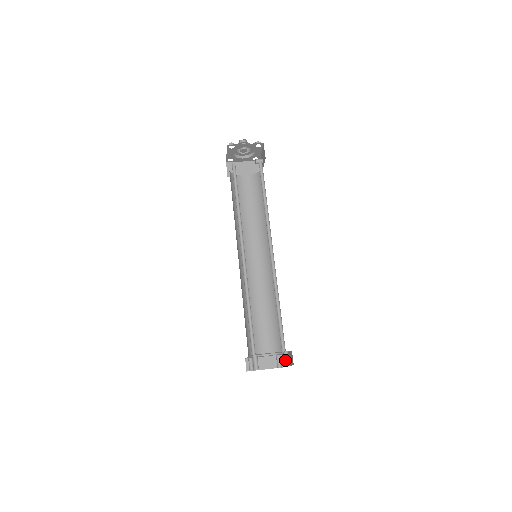
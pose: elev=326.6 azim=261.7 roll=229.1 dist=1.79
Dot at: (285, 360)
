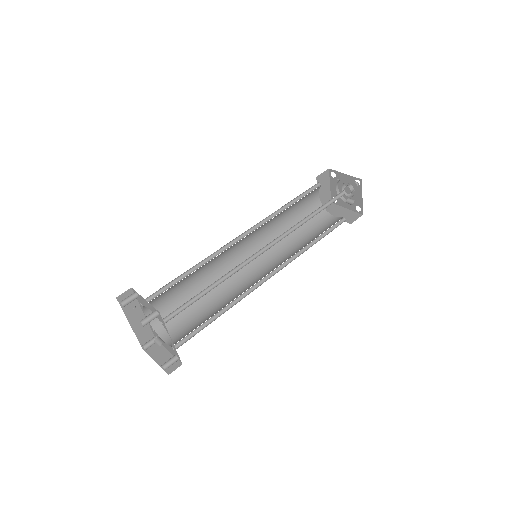
Dot at: (146, 316)
